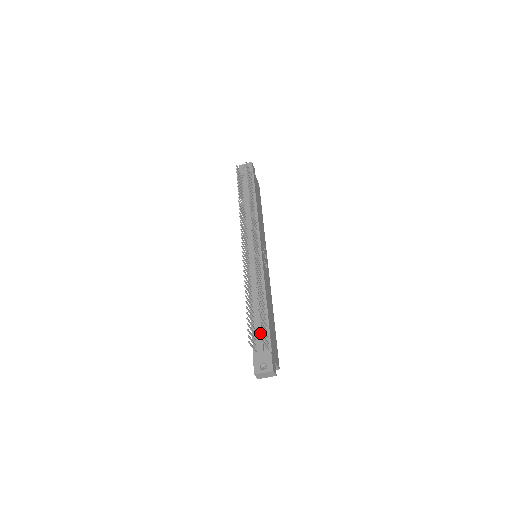
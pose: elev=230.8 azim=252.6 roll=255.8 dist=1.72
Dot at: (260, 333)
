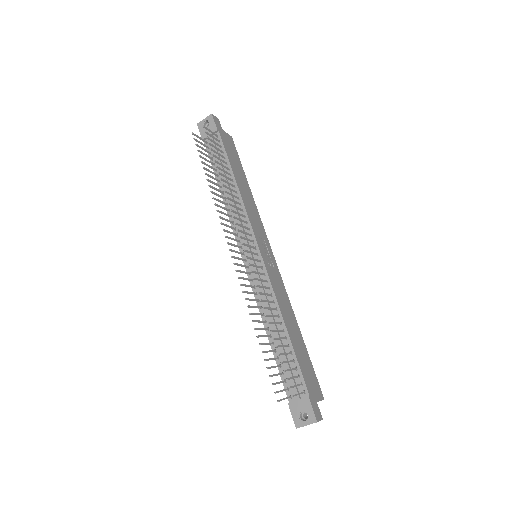
Dot at: occluded
